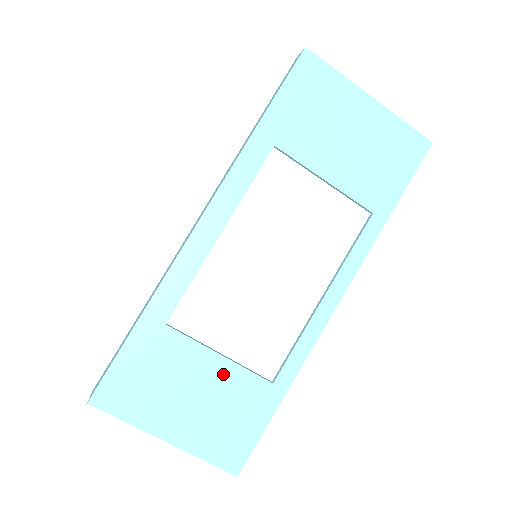
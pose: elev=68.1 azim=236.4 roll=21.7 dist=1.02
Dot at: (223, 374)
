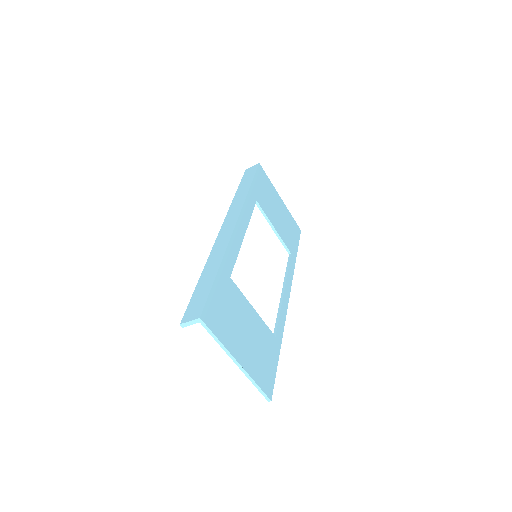
Dot at: (256, 322)
